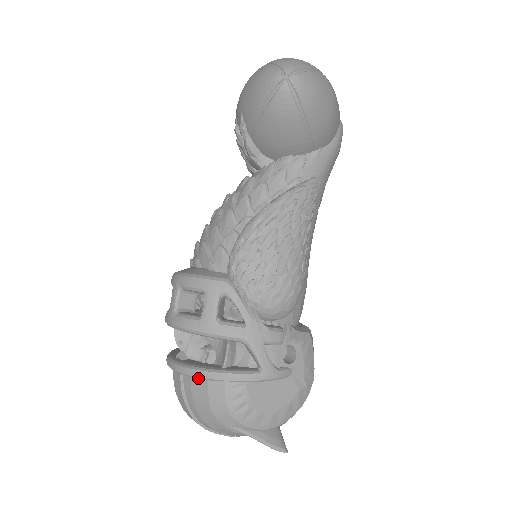
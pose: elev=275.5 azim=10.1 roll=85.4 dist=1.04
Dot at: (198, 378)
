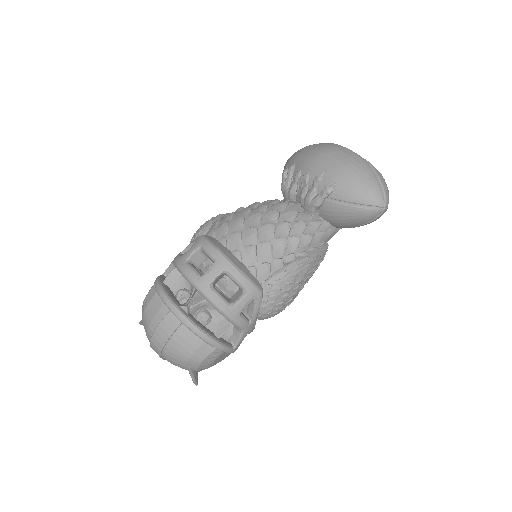
Dot at: (200, 337)
